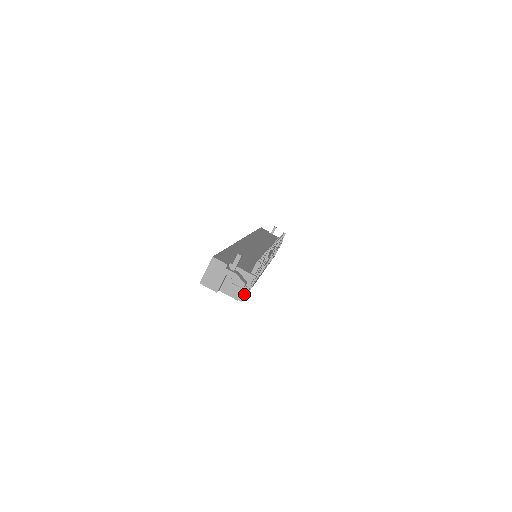
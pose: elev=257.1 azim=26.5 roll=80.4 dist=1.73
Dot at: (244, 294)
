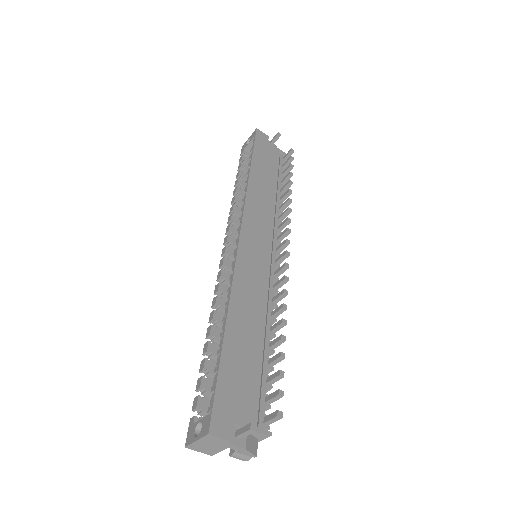
Dot at: occluded
